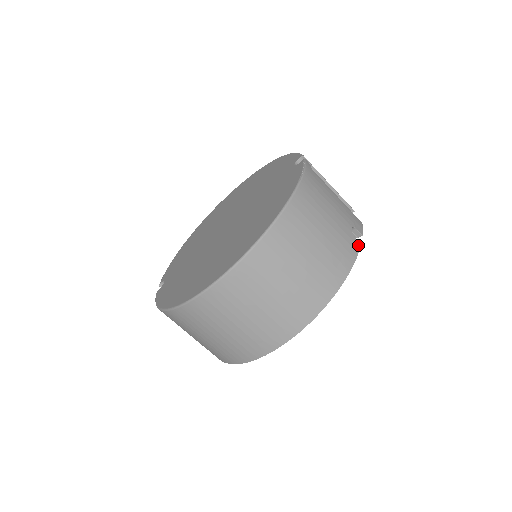
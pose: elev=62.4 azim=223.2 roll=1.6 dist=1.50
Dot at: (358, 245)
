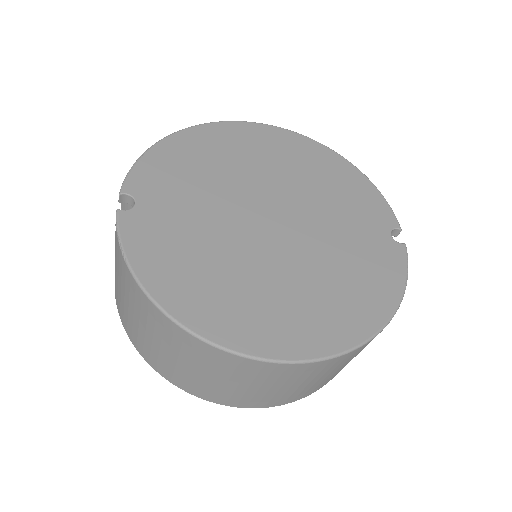
Dot at: occluded
